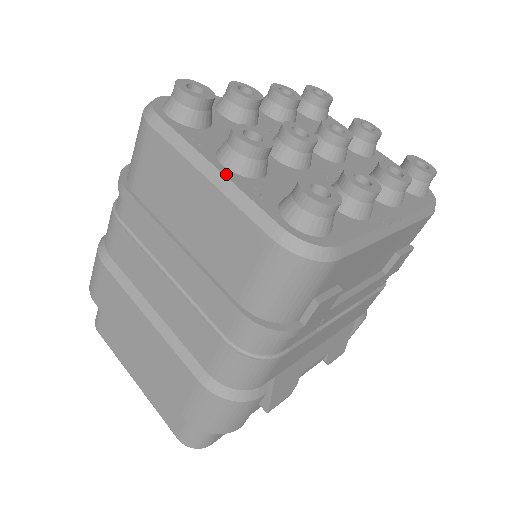
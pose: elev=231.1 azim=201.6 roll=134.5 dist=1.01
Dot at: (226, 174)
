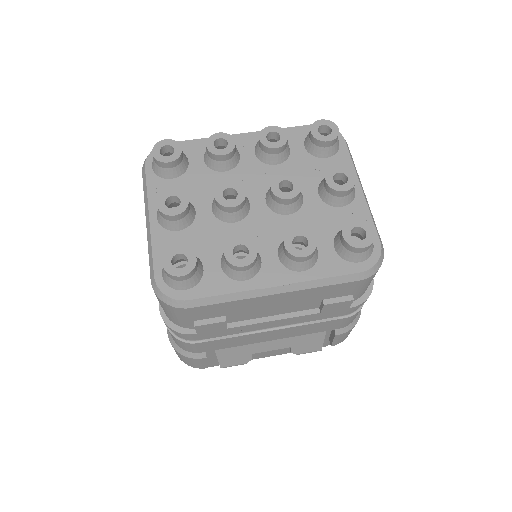
Dot at: (152, 226)
